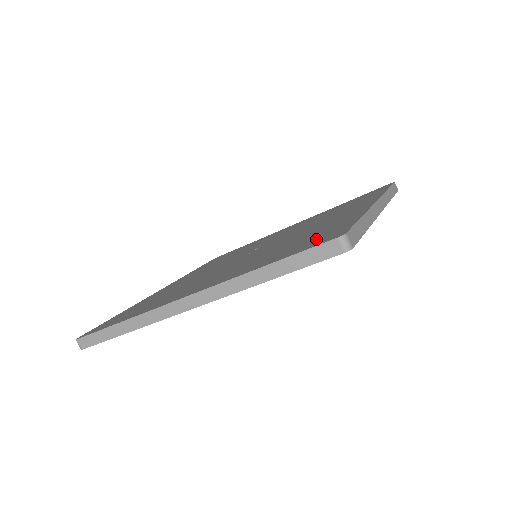
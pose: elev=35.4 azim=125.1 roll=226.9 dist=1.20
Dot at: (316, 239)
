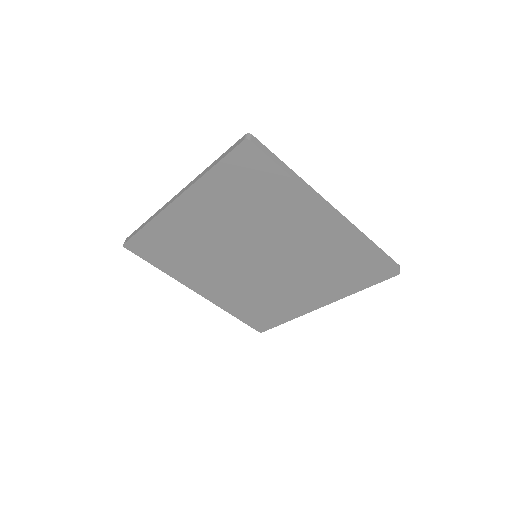
Dot at: occluded
